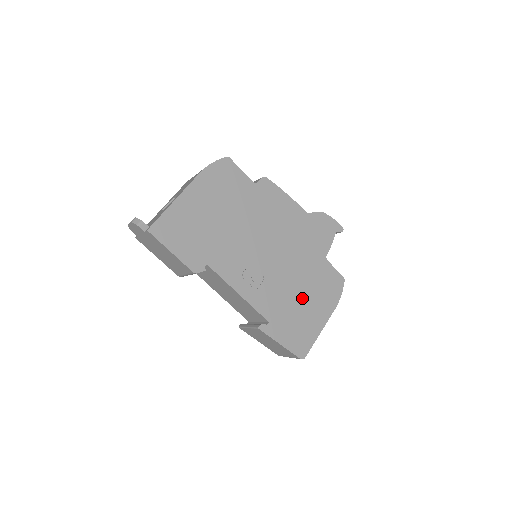
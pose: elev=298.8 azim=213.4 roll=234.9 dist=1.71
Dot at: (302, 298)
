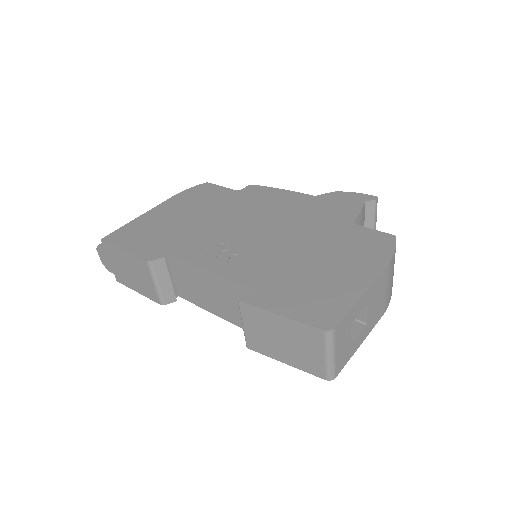
Dot at: (317, 263)
